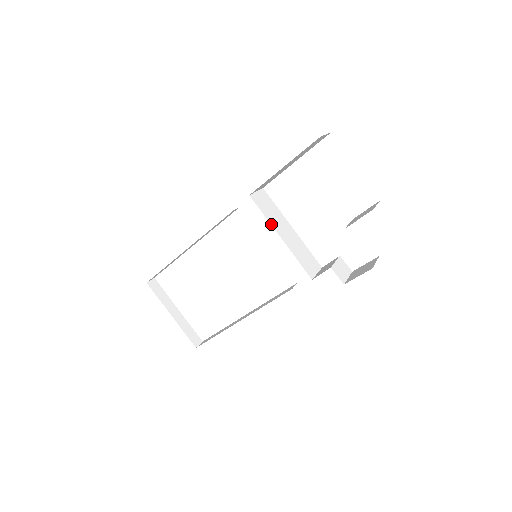
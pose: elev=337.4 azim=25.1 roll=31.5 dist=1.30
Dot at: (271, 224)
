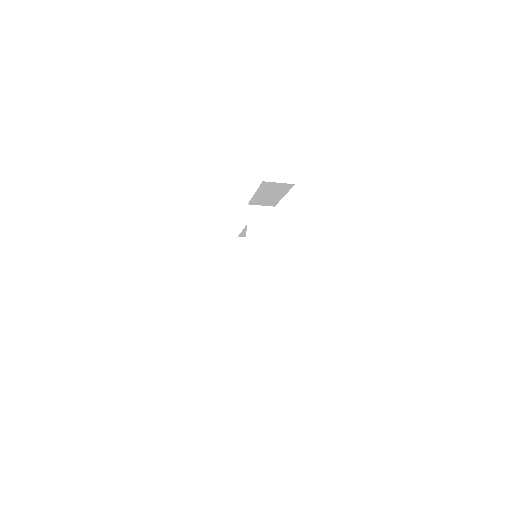
Dot at: (247, 234)
